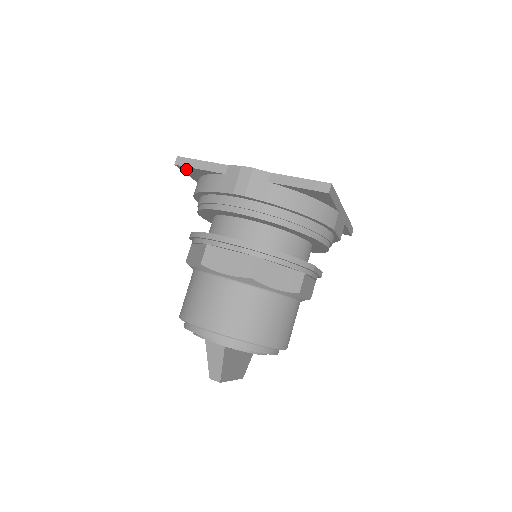
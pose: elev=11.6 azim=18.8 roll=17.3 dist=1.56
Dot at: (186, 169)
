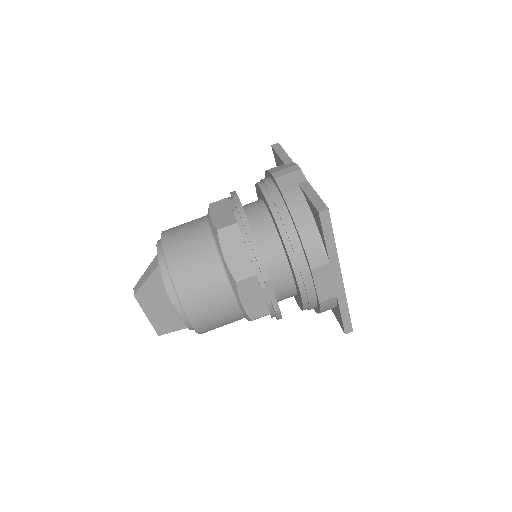
Dot at: (275, 155)
